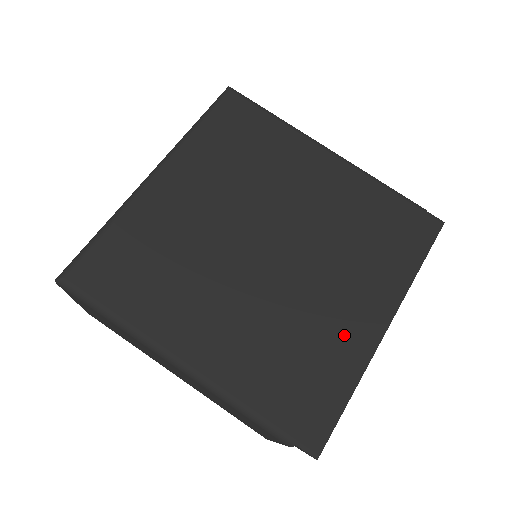
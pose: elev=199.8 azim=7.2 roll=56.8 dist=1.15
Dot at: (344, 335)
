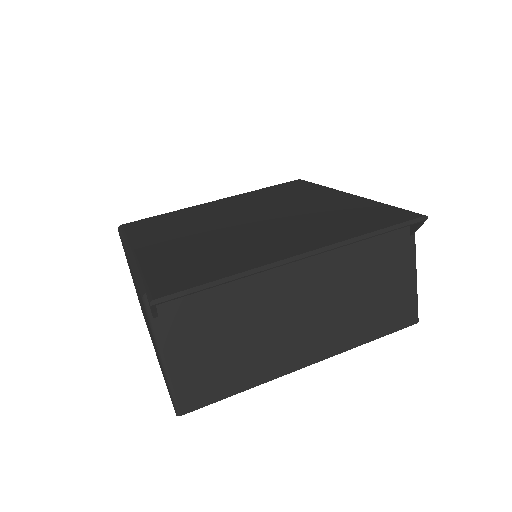
Dot at: (256, 253)
